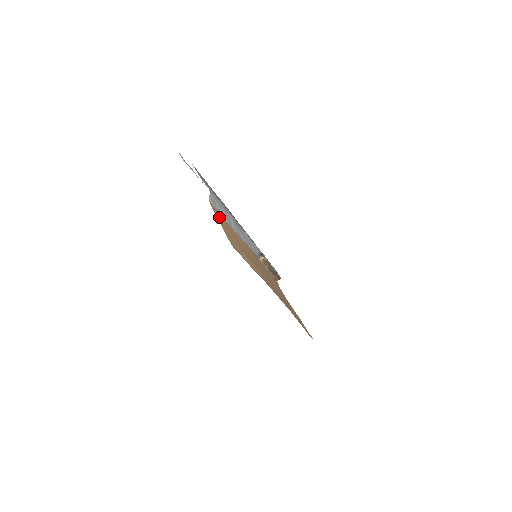
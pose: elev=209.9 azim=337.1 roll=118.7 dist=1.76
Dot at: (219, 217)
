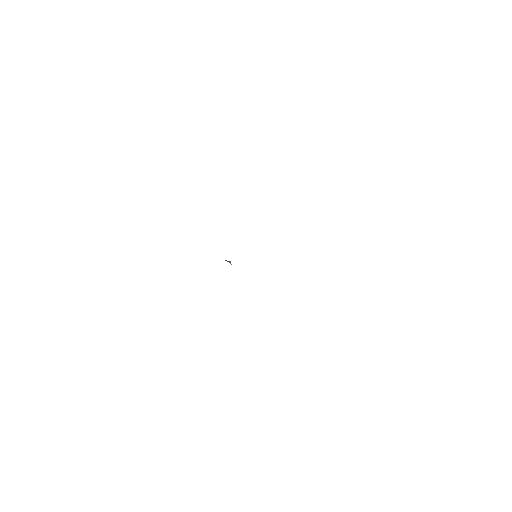
Dot at: occluded
